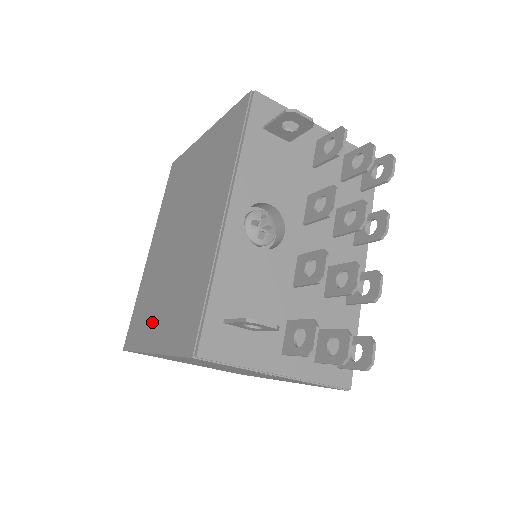
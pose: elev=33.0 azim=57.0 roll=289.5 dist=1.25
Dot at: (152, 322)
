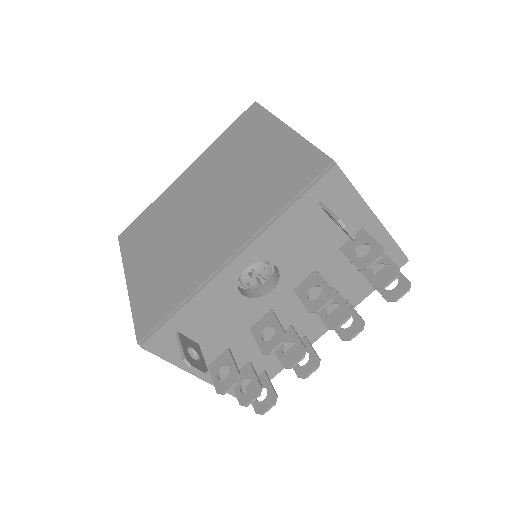
Dot at: (143, 255)
